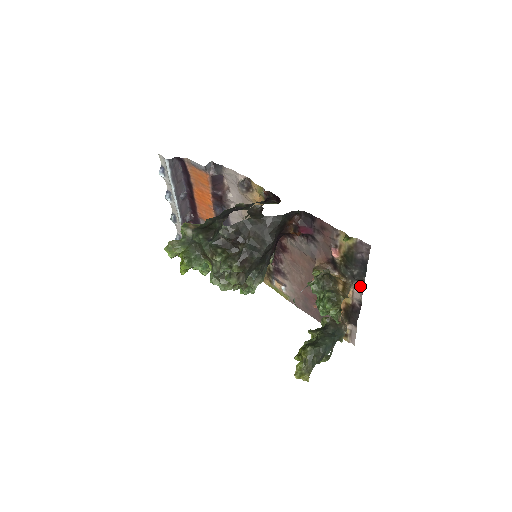
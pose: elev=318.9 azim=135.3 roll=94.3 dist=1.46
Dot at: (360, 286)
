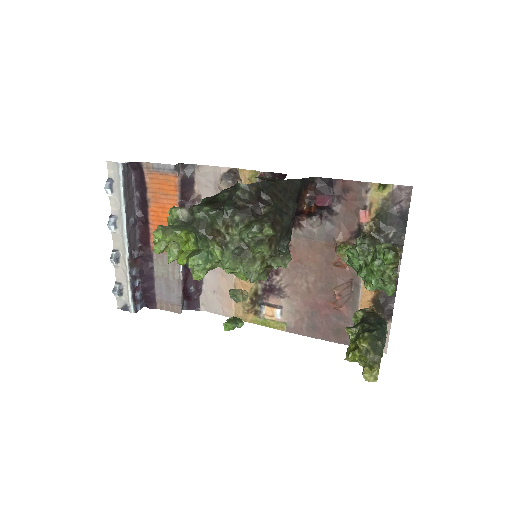
Dot at: occluded
